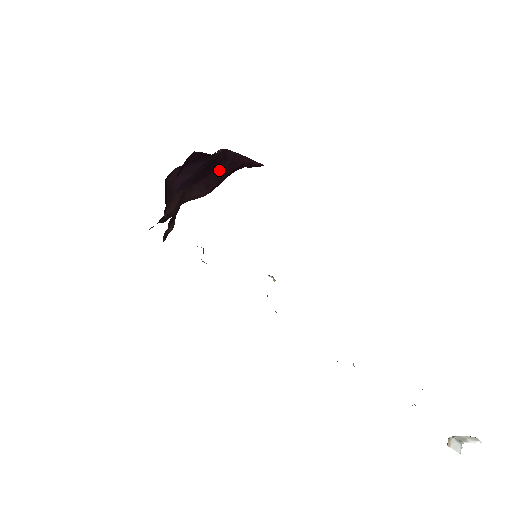
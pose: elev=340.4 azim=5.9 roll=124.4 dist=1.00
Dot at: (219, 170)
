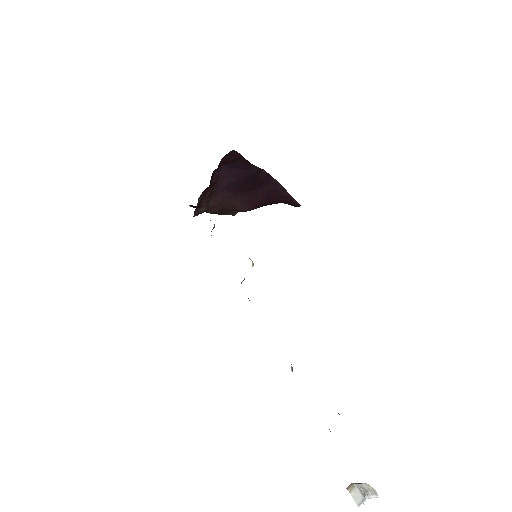
Dot at: (261, 190)
